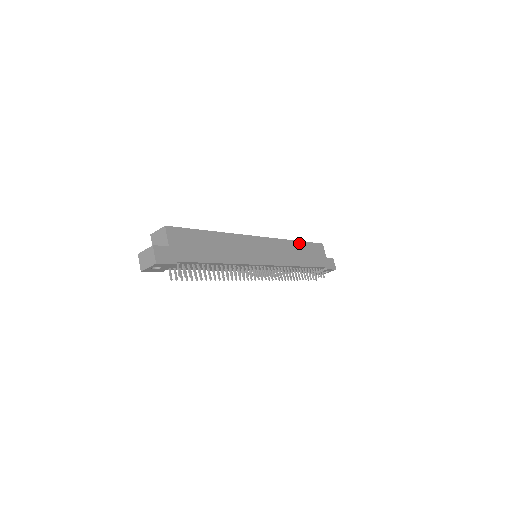
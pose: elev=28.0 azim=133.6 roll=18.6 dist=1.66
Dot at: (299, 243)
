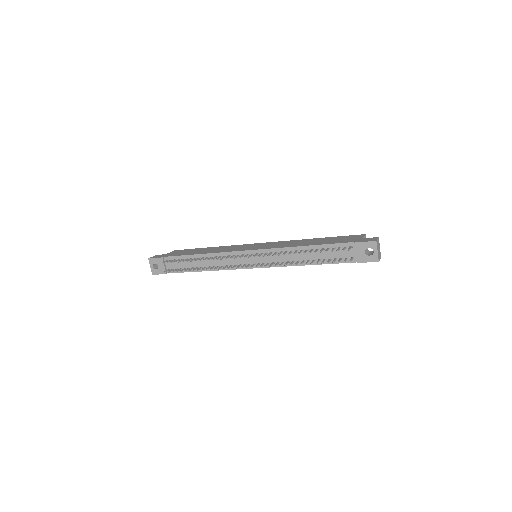
Dot at: (318, 239)
